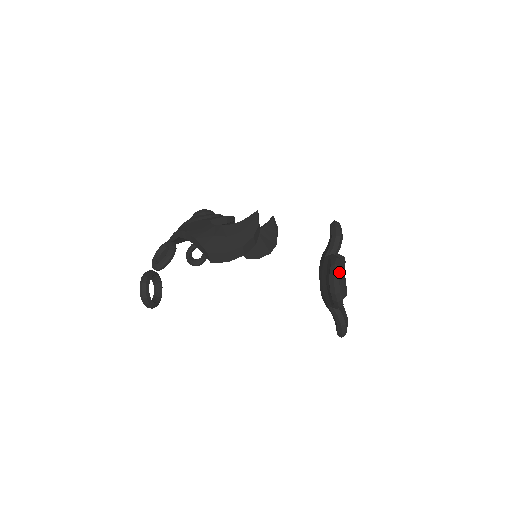
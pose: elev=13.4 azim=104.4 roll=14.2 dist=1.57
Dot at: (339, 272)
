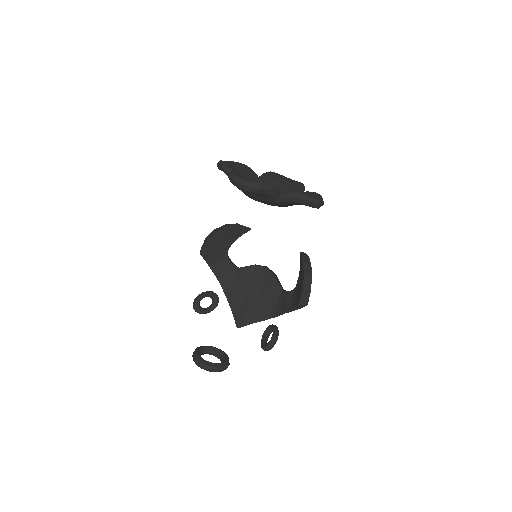
Dot at: (230, 162)
